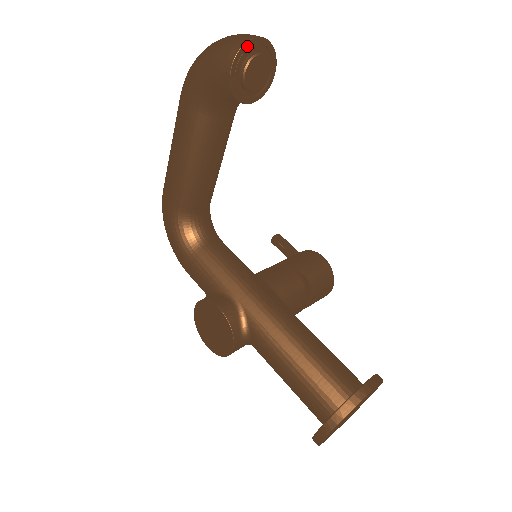
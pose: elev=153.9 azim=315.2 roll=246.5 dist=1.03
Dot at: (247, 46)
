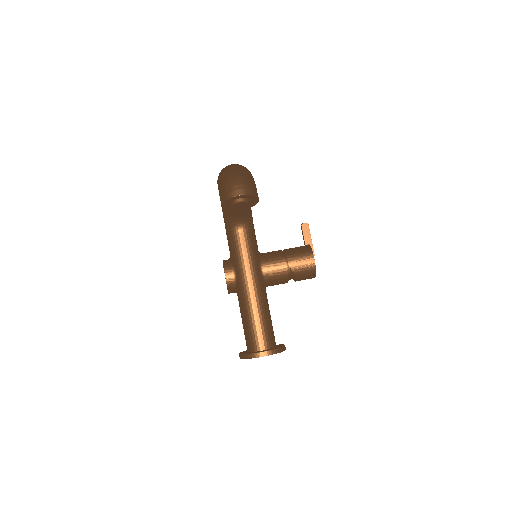
Dot at: (231, 199)
